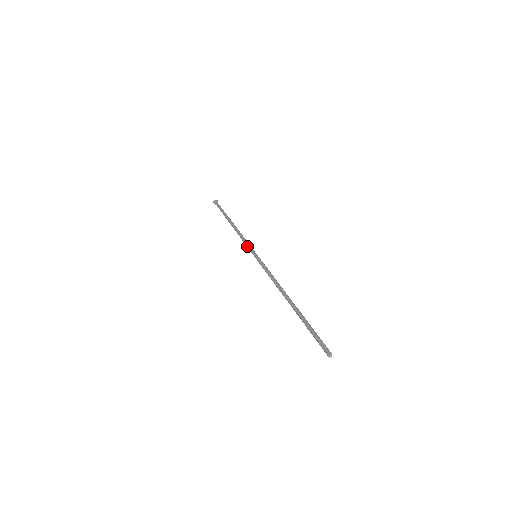
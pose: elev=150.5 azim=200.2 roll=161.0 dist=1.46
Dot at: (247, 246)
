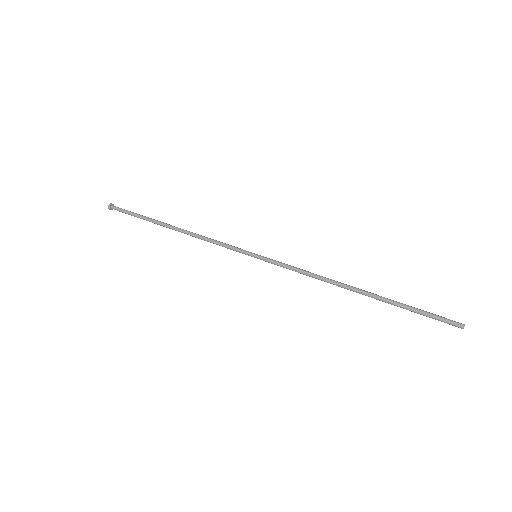
Dot at: (232, 246)
